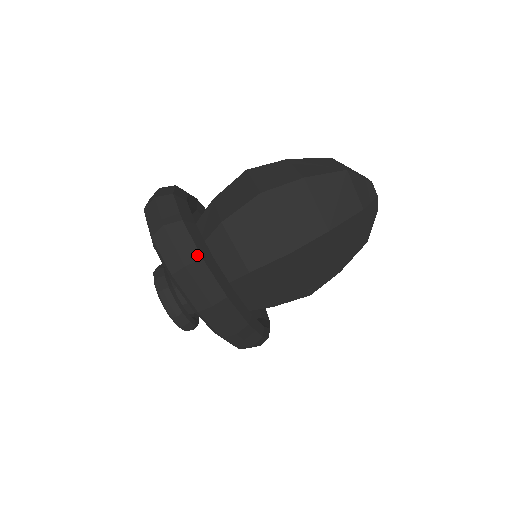
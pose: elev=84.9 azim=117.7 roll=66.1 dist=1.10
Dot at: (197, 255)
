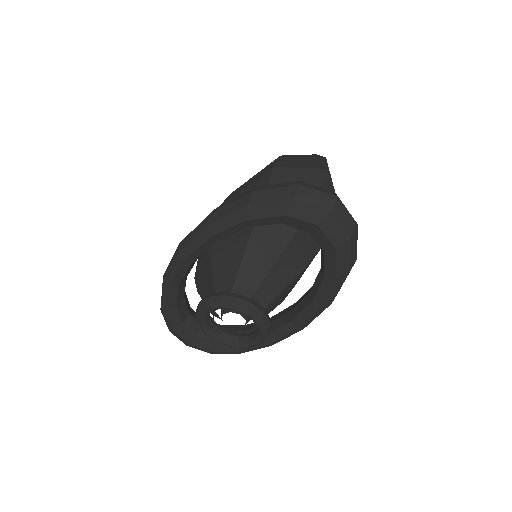
Dot at: occluded
